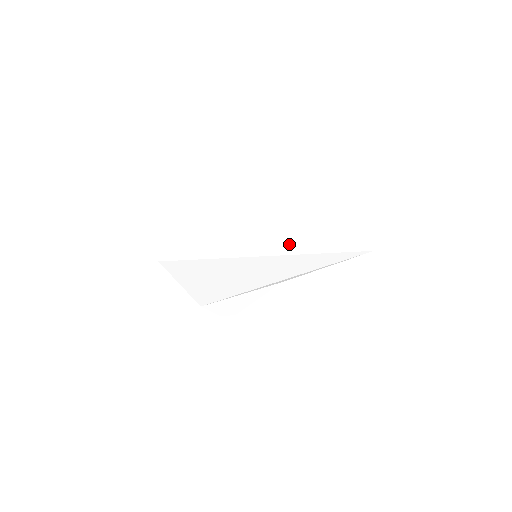
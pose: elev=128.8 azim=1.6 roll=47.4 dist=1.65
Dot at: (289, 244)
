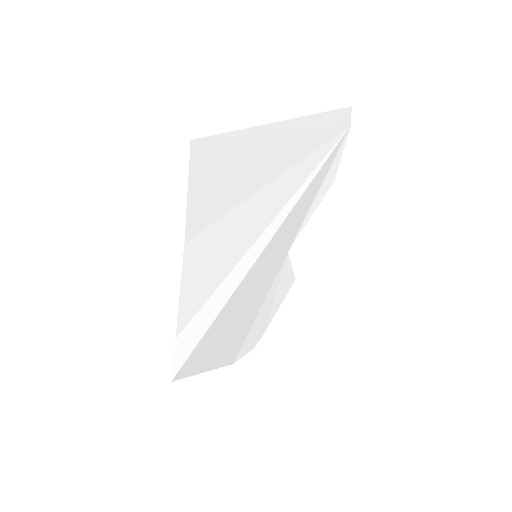
Dot at: (279, 207)
